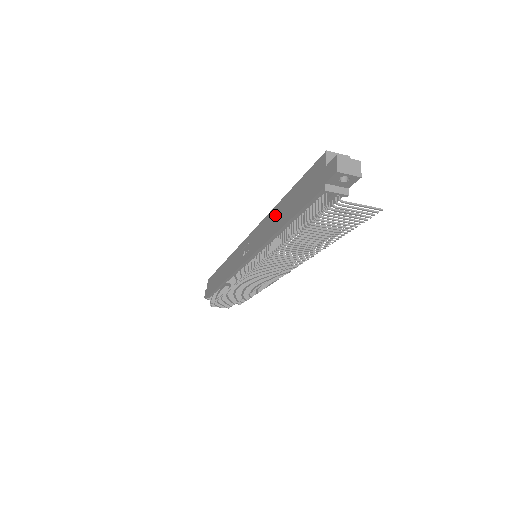
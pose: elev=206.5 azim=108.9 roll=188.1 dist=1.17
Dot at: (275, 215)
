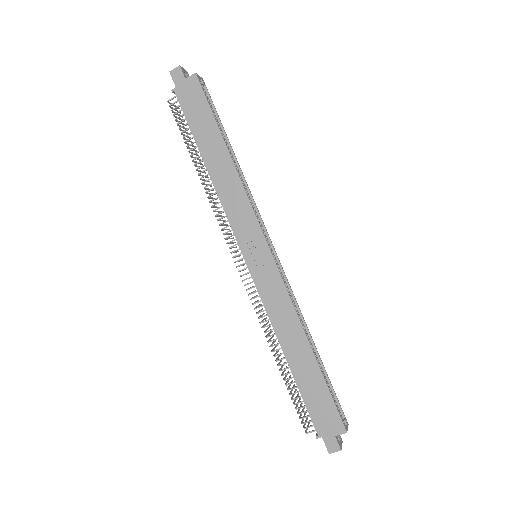
Dot at: (297, 339)
